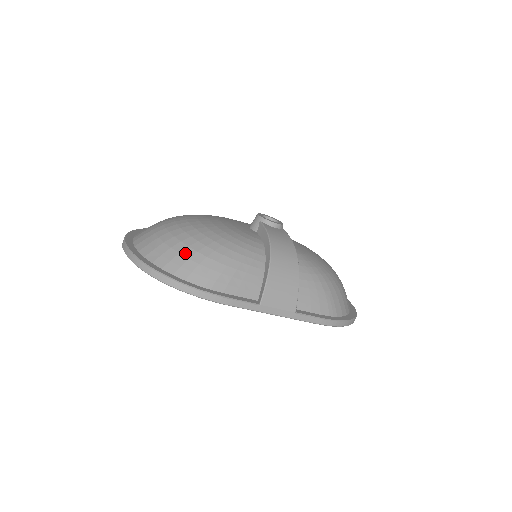
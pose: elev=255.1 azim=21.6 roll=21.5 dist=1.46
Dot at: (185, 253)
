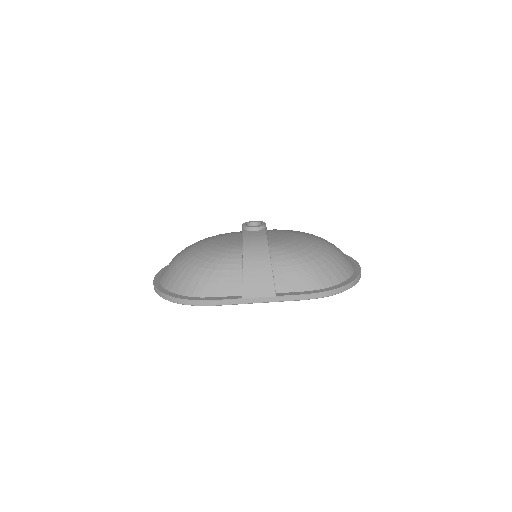
Dot at: (182, 275)
